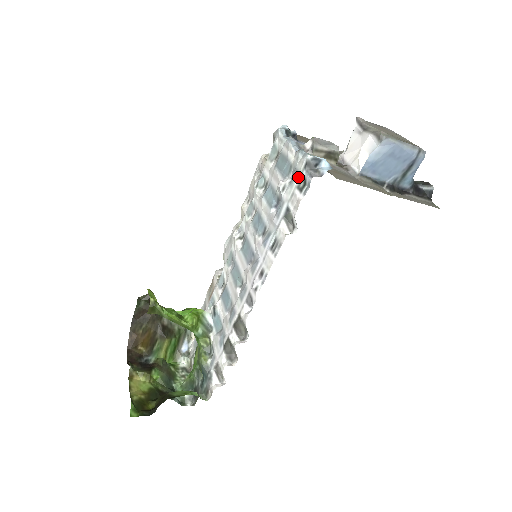
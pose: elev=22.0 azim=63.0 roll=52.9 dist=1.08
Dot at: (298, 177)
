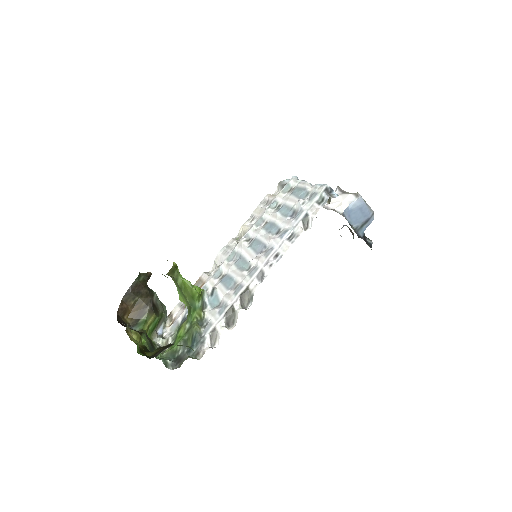
Dot at: (318, 196)
